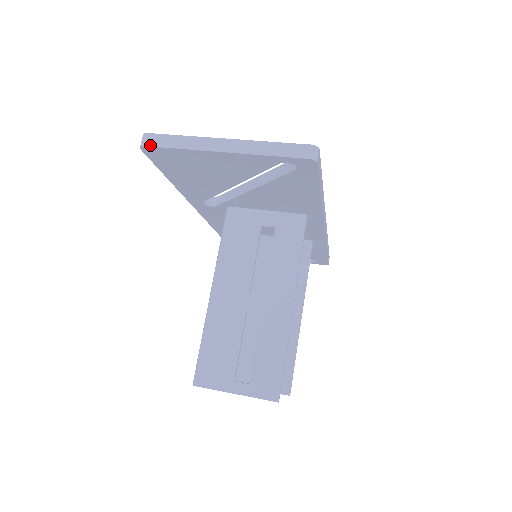
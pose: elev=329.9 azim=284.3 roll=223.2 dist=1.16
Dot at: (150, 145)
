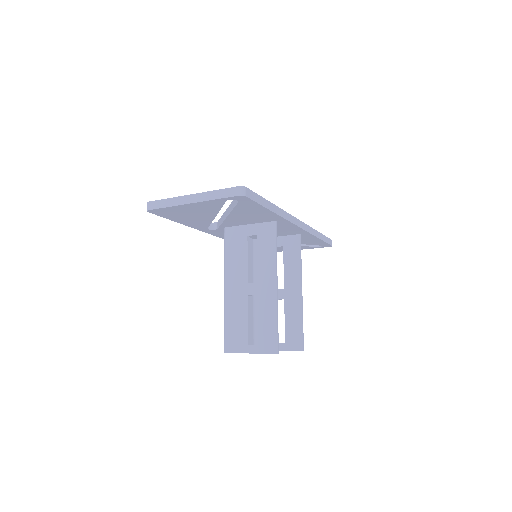
Dot at: (151, 209)
